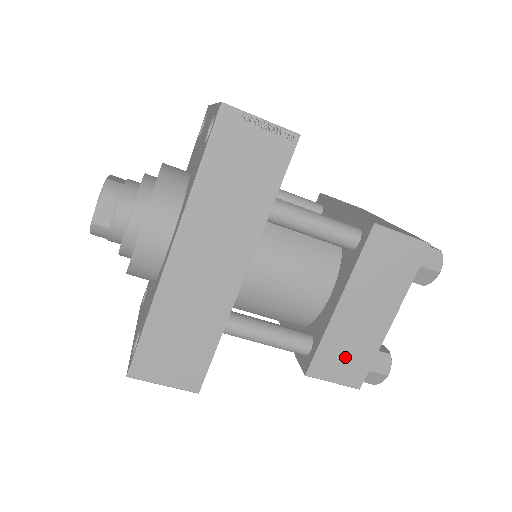
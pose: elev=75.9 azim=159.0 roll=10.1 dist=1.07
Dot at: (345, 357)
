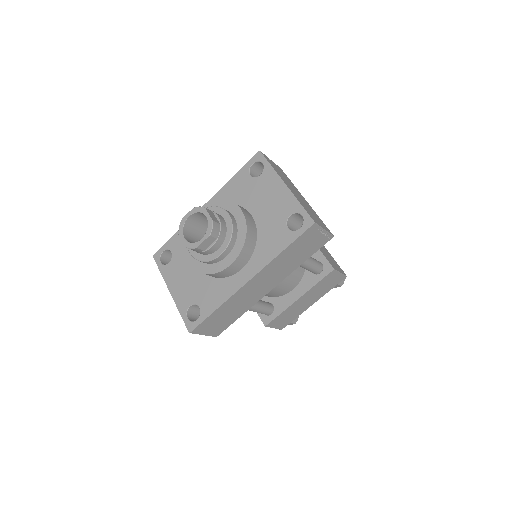
Dot at: (286, 318)
